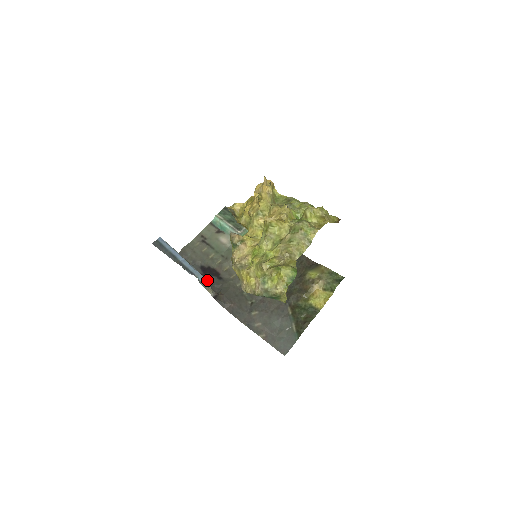
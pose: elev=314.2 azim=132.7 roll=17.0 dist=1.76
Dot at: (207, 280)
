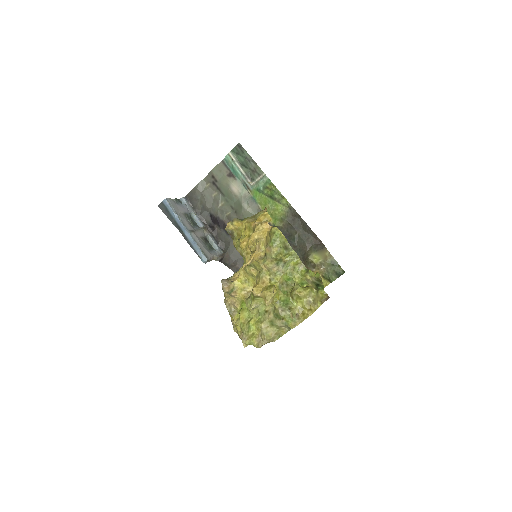
Dot at: (216, 232)
